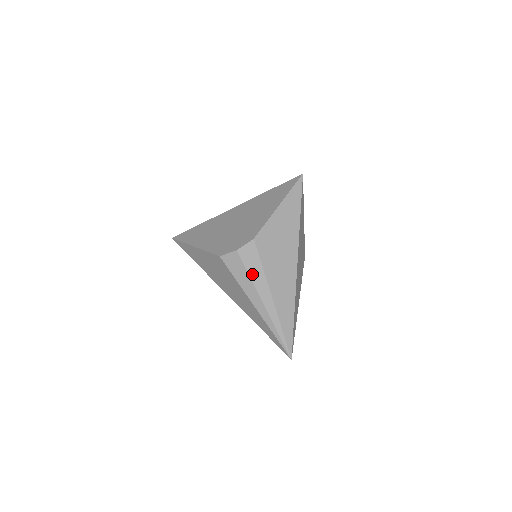
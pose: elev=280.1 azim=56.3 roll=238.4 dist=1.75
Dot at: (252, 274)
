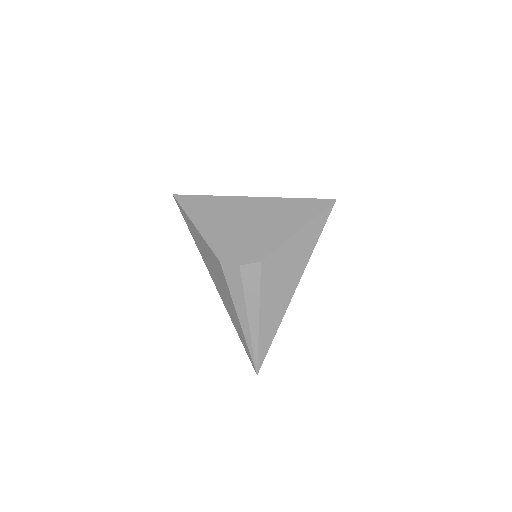
Dot at: (247, 293)
